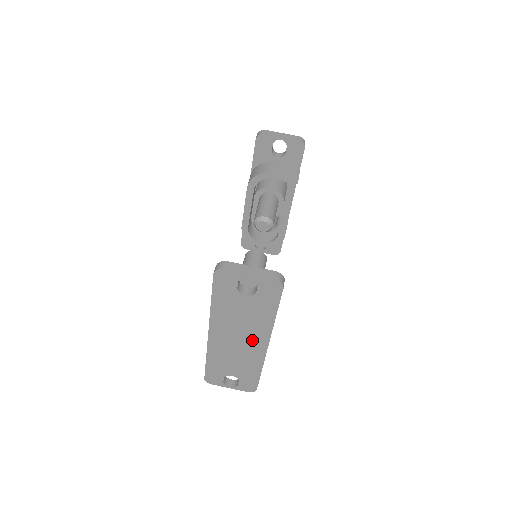
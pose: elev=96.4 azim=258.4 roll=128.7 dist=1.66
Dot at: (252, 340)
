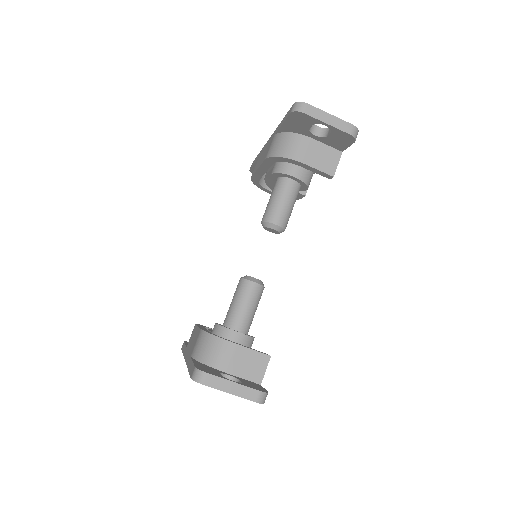
Dot at: occluded
